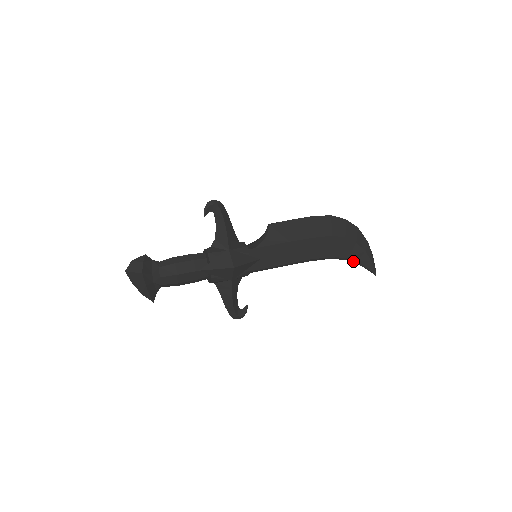
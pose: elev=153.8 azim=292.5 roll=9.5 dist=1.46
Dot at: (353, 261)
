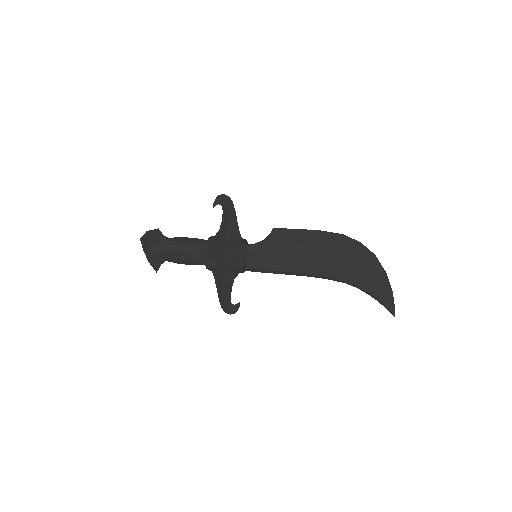
Dot at: (365, 291)
